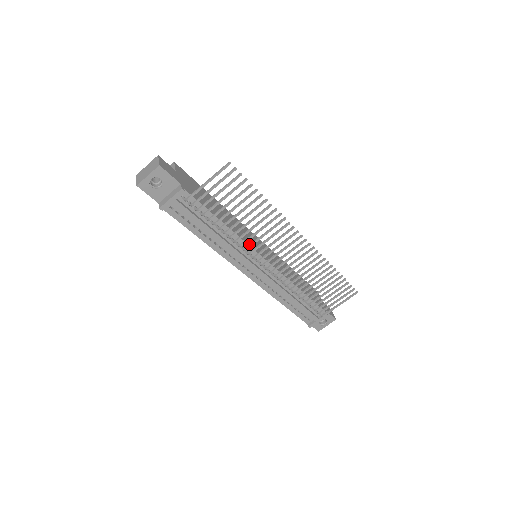
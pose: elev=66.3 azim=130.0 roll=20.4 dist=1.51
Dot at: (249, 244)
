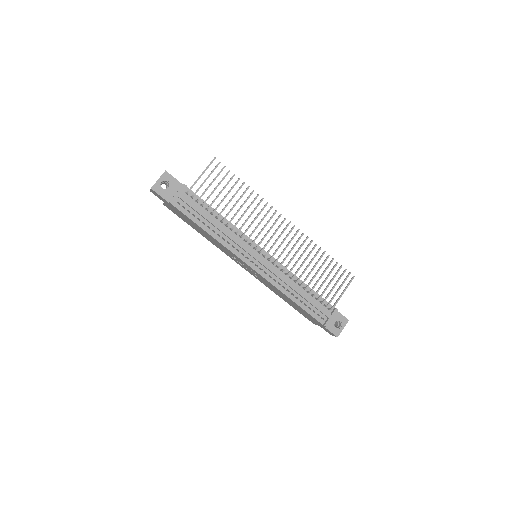
Dot at: (245, 230)
